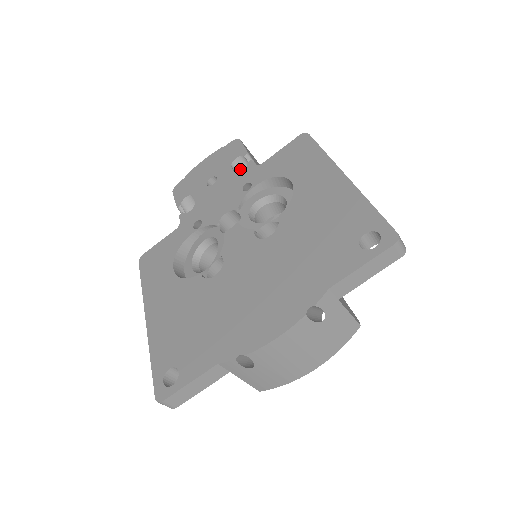
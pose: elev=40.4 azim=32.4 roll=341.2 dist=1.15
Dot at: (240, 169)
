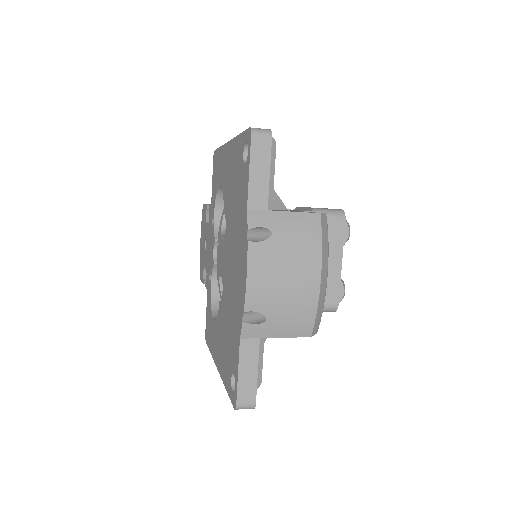
Dot at: occluded
